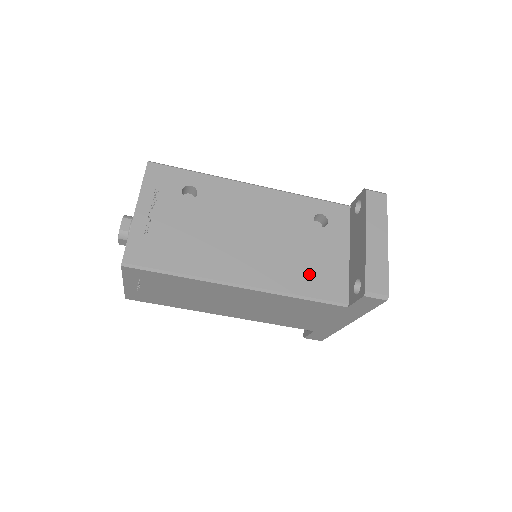
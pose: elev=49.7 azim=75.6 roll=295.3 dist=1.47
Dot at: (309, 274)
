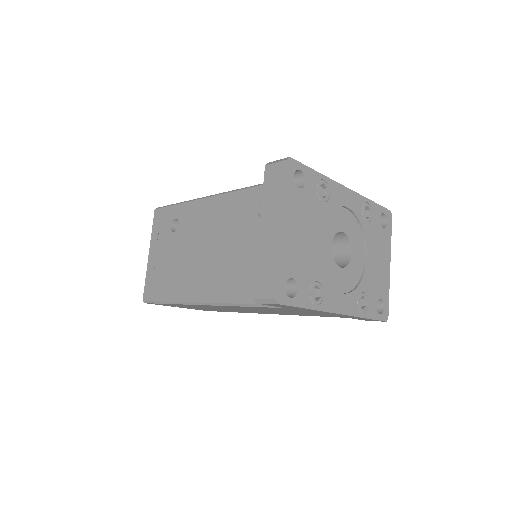
Dot at: (250, 278)
